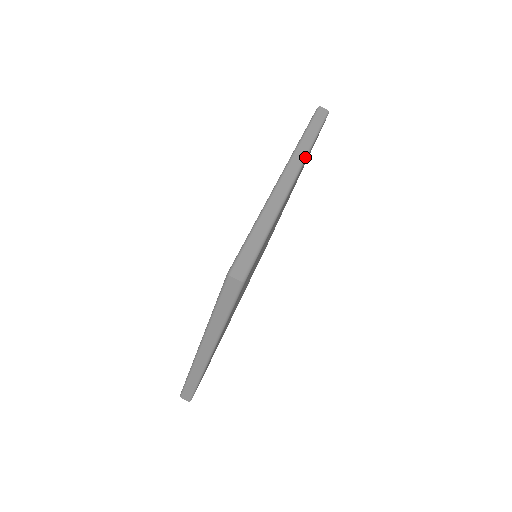
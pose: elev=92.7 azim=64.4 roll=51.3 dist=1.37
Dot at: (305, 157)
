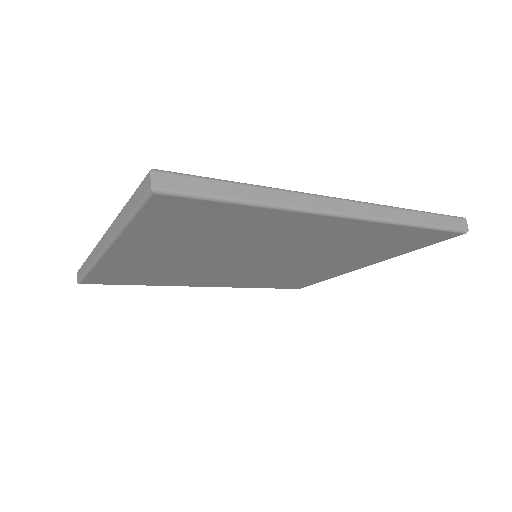
Dot at: (383, 220)
